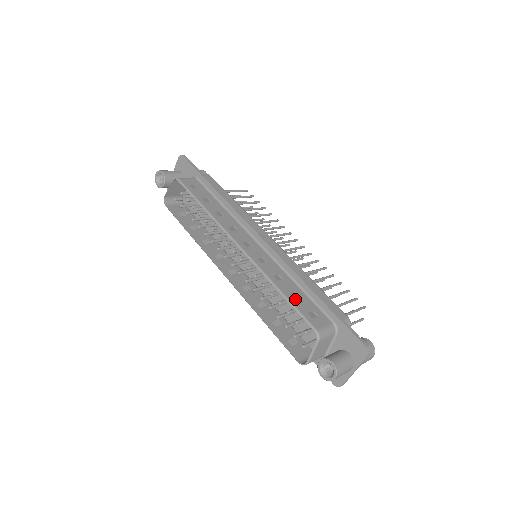
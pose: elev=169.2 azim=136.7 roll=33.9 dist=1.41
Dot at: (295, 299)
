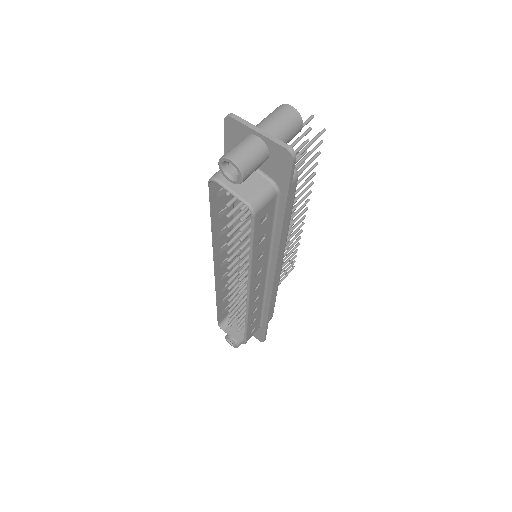
Dot at: (251, 325)
